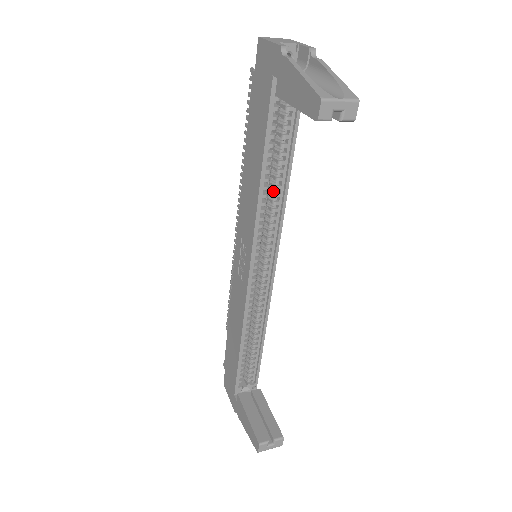
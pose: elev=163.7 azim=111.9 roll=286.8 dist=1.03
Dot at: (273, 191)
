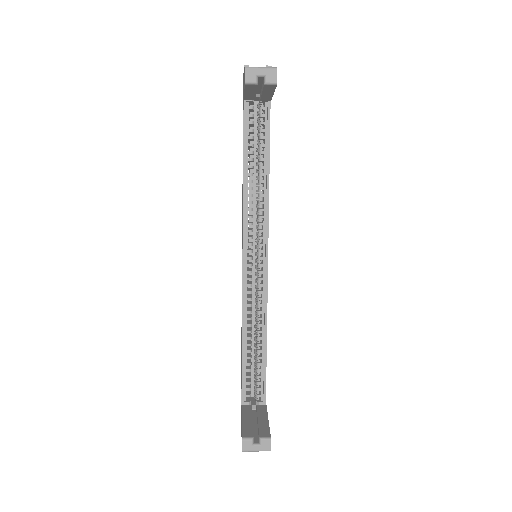
Dot at: (258, 186)
